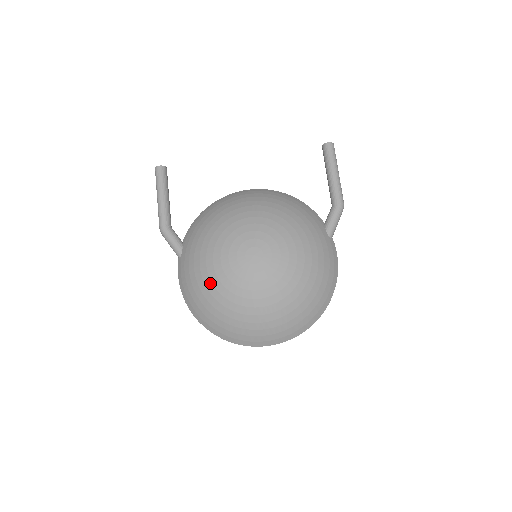
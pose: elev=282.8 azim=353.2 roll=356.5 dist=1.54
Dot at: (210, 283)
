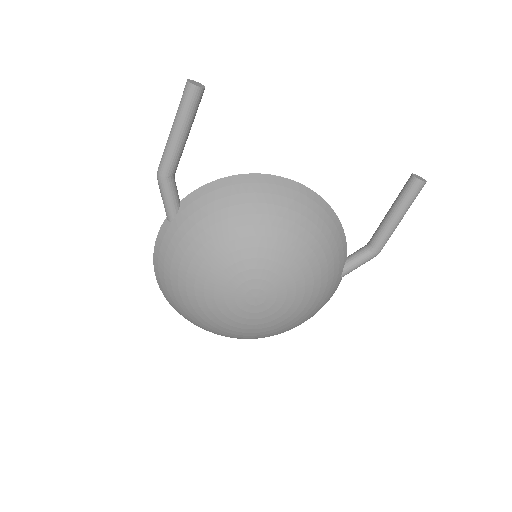
Dot at: (192, 289)
